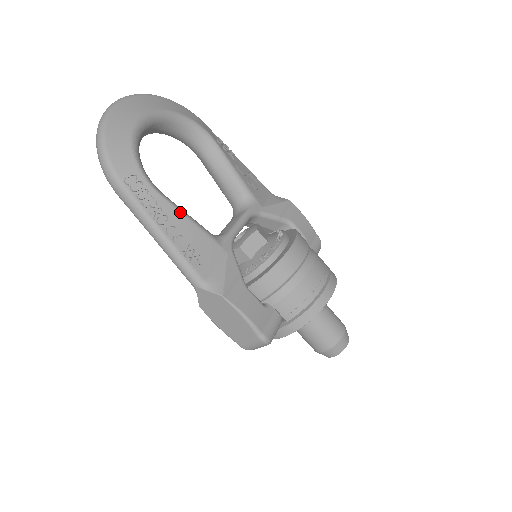
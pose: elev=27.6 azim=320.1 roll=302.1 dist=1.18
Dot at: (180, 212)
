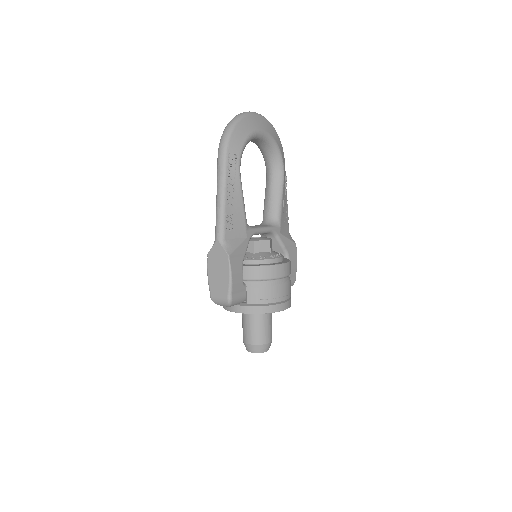
Dot at: (242, 194)
